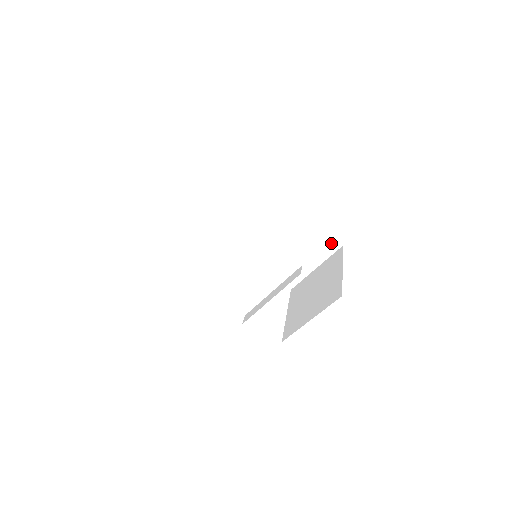
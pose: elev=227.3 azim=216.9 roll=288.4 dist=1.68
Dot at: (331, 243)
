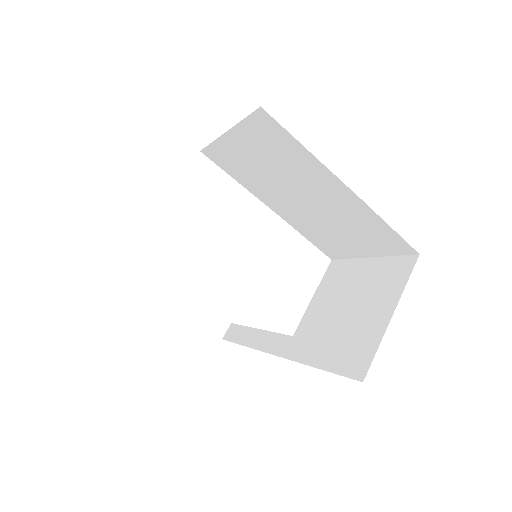
Dot at: (399, 244)
